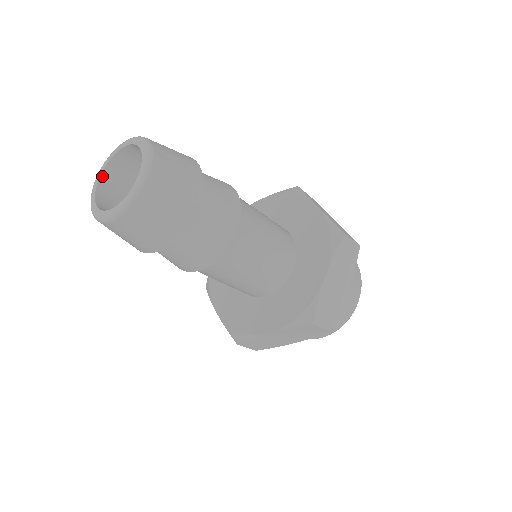
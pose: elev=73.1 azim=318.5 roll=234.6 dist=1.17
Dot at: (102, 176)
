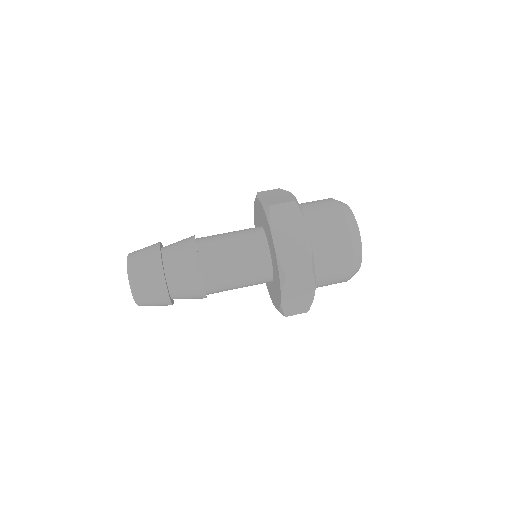
Dot at: occluded
